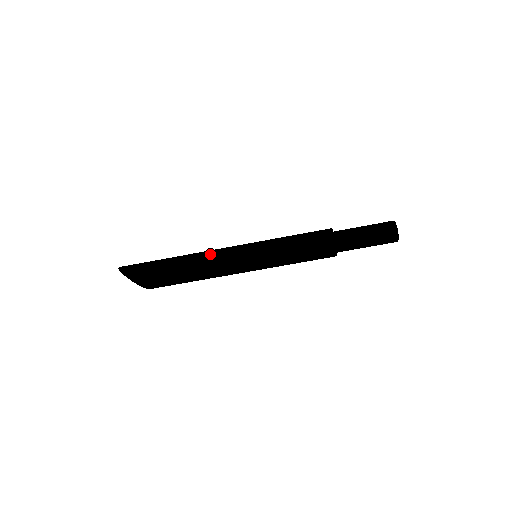
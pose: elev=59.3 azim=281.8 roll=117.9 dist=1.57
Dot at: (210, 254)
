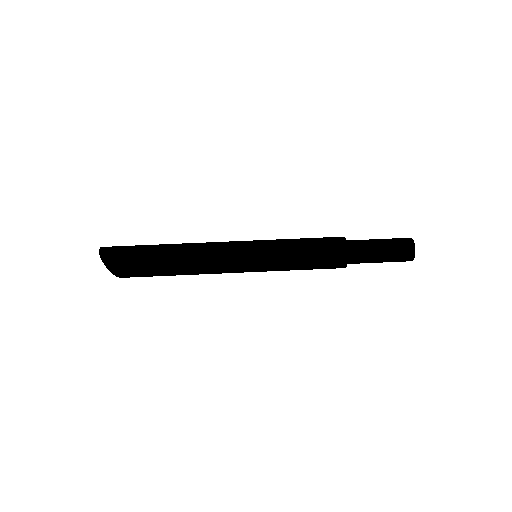
Dot at: occluded
